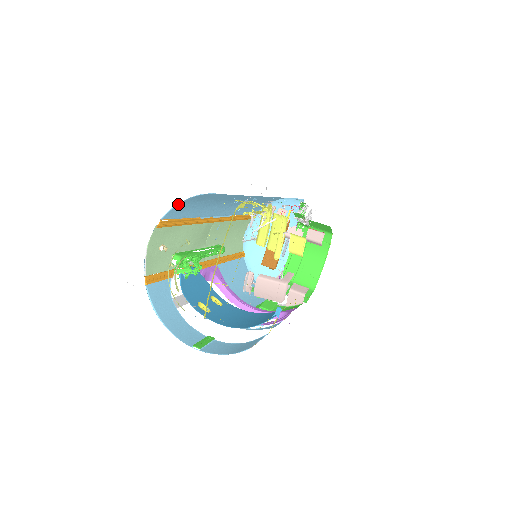
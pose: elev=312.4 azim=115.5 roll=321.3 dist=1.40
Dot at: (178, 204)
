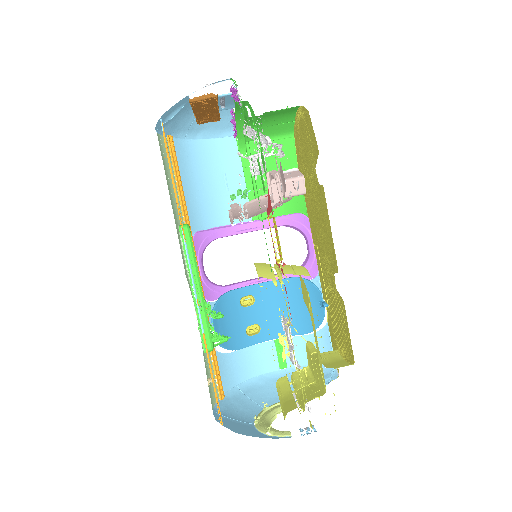
Dot at: occluded
